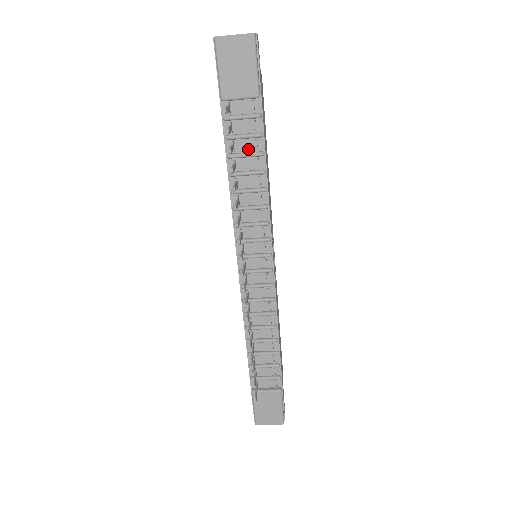
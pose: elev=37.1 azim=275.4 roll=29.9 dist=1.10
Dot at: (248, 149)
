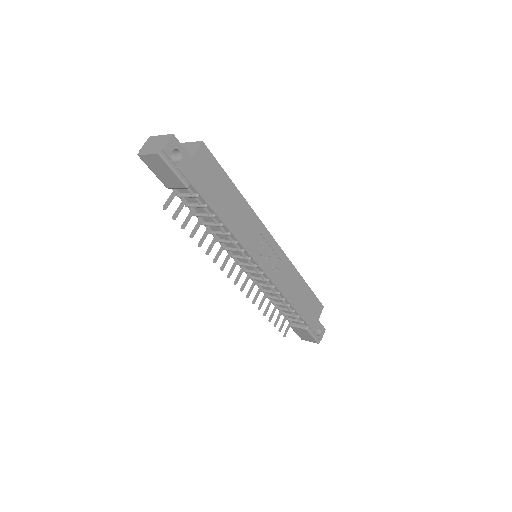
Dot at: (204, 211)
